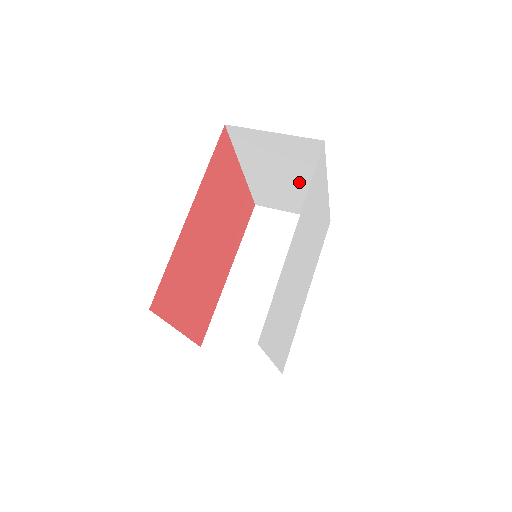
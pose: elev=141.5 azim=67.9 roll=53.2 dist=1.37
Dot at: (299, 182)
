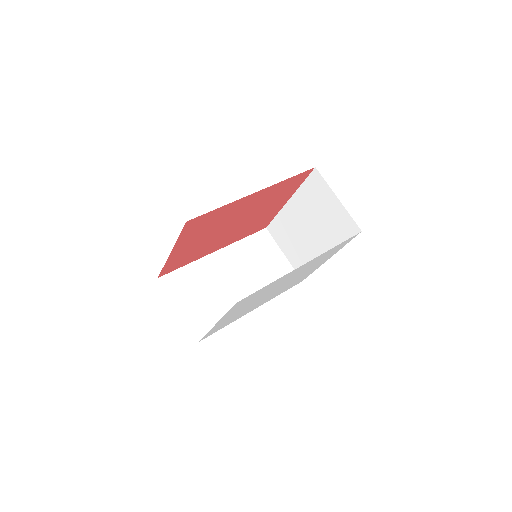
Dot at: (315, 240)
